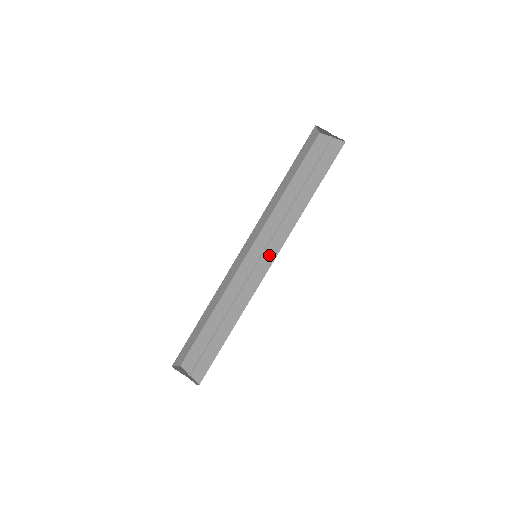
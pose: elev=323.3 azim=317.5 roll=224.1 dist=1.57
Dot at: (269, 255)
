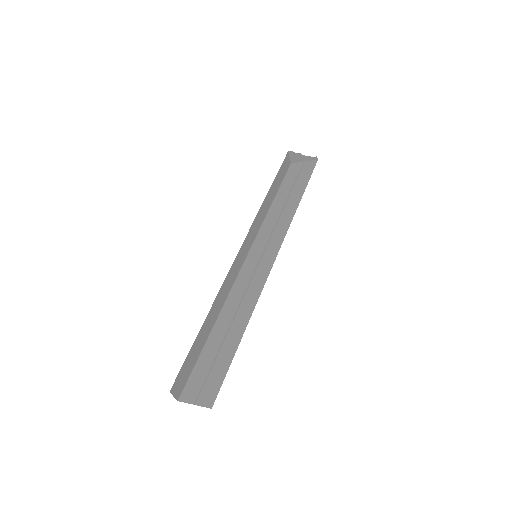
Dot at: (270, 253)
